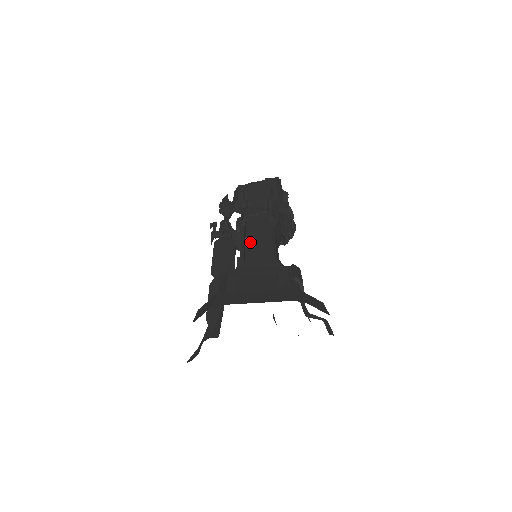
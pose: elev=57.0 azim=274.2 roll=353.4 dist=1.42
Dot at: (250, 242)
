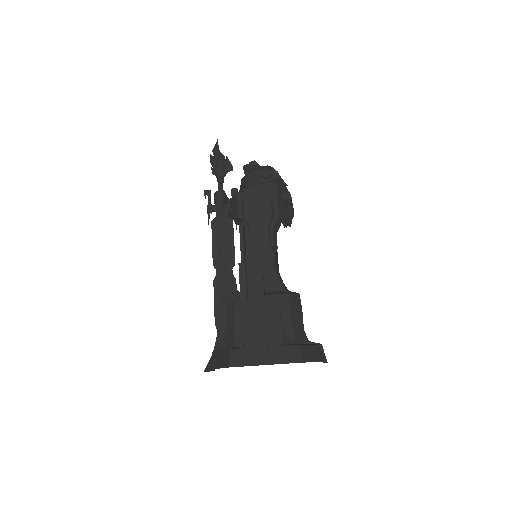
Dot at: (250, 249)
